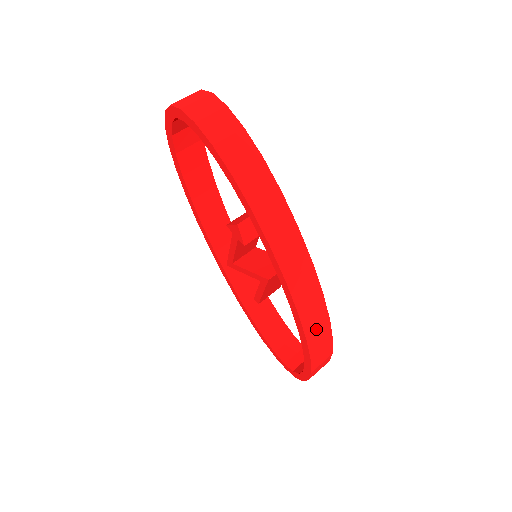
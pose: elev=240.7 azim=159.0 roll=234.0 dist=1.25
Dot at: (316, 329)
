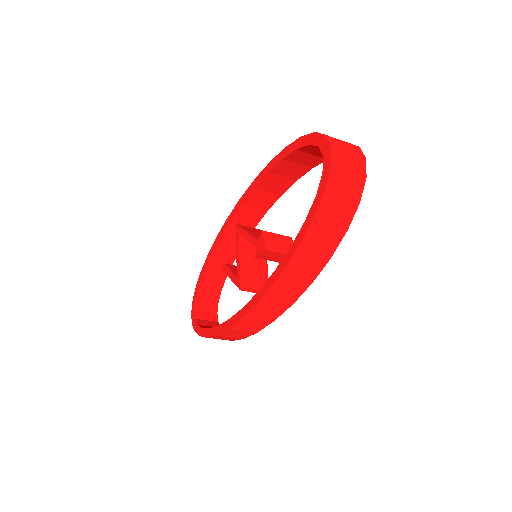
Dot at: (230, 336)
